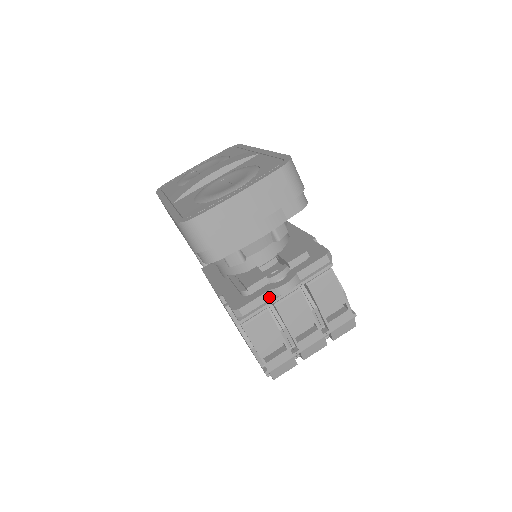
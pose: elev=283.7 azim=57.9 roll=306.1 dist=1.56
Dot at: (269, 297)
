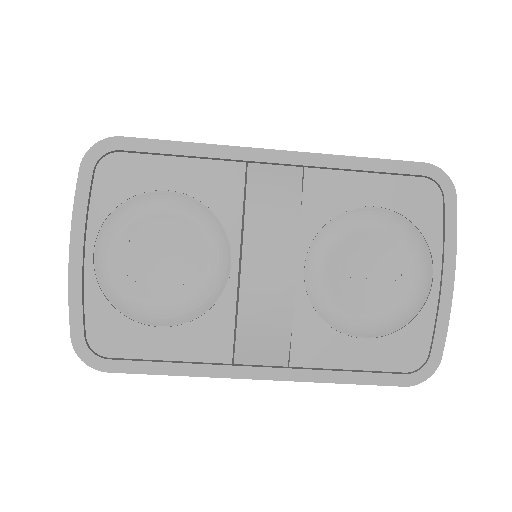
Dot at: occluded
